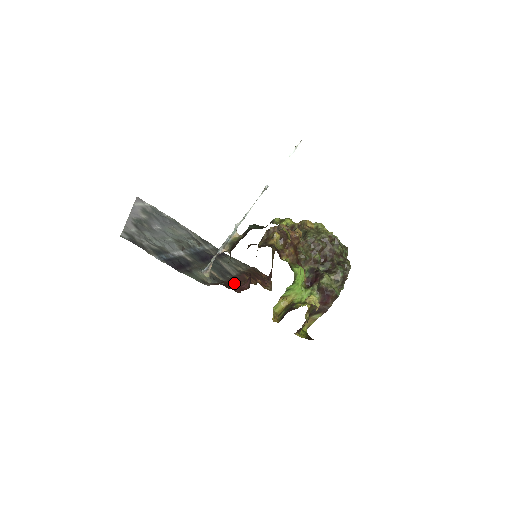
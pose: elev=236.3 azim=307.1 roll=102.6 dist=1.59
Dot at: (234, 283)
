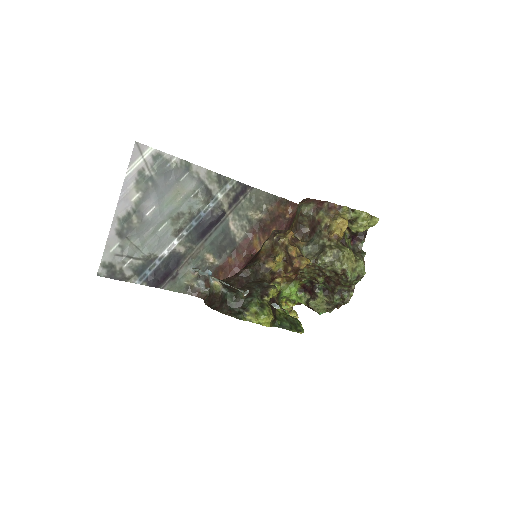
Dot at: (230, 264)
